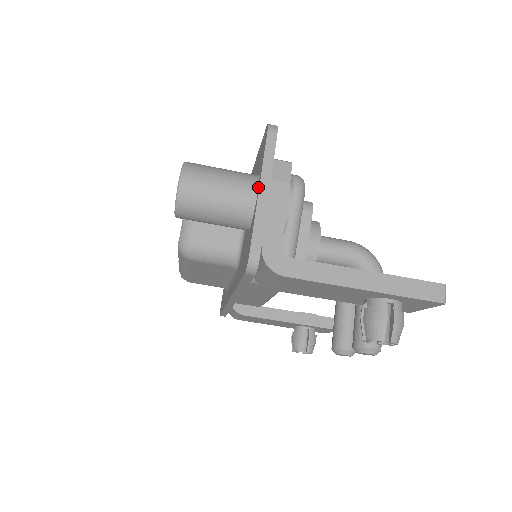
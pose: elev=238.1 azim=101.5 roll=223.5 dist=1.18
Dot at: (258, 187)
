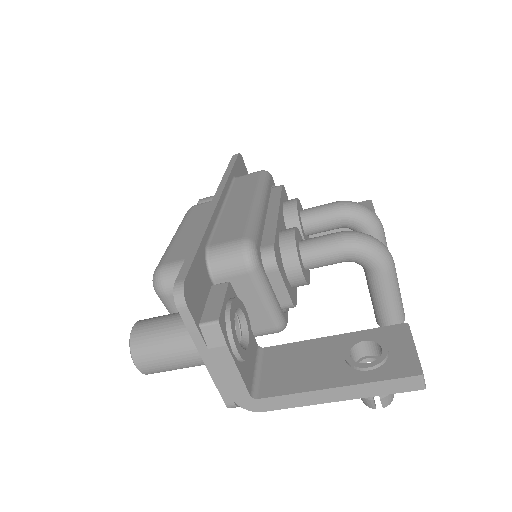
Dot at: (202, 351)
